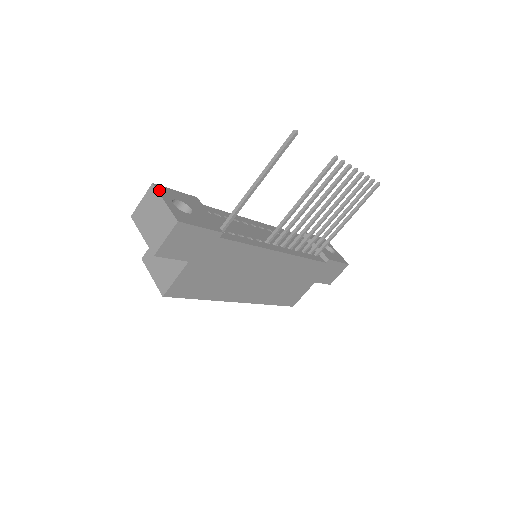
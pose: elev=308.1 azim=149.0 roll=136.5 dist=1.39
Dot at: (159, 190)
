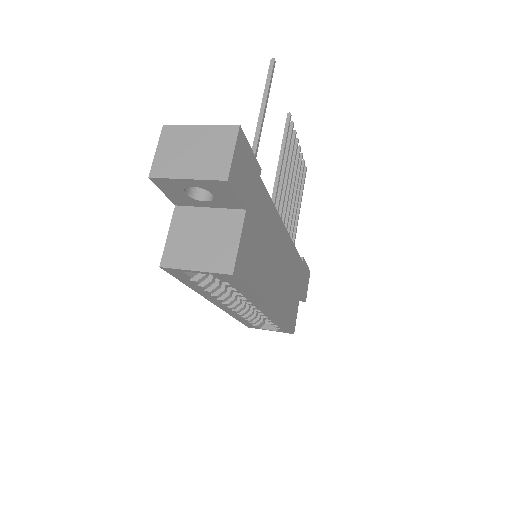
Dot at: (178, 127)
